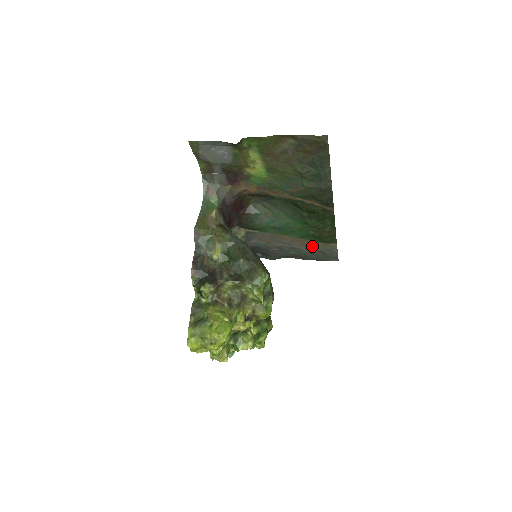
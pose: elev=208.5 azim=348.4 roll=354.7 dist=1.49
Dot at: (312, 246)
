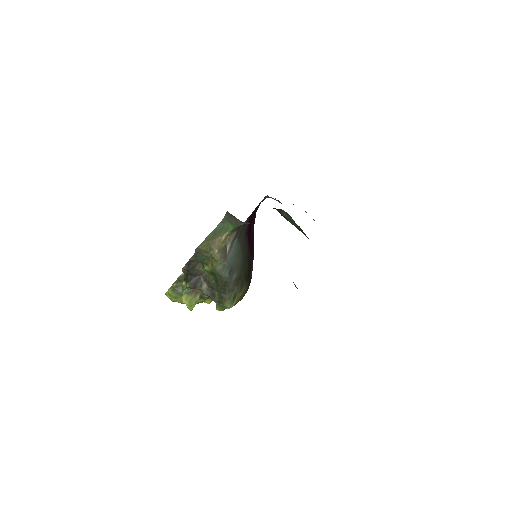
Dot at: occluded
